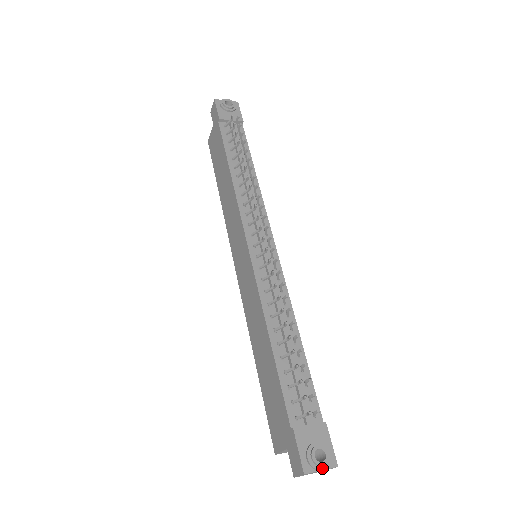
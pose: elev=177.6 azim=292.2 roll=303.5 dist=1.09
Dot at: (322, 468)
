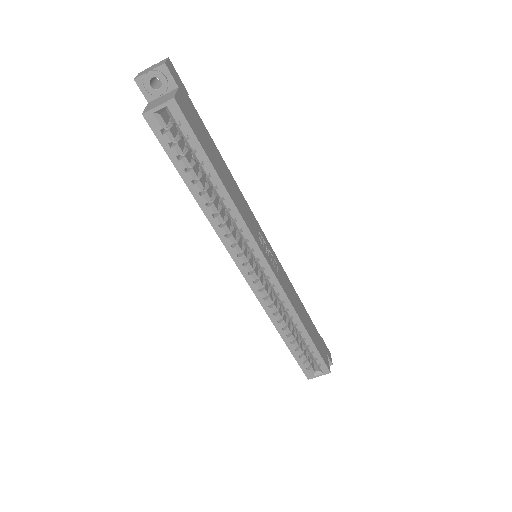
Dot at: occluded
